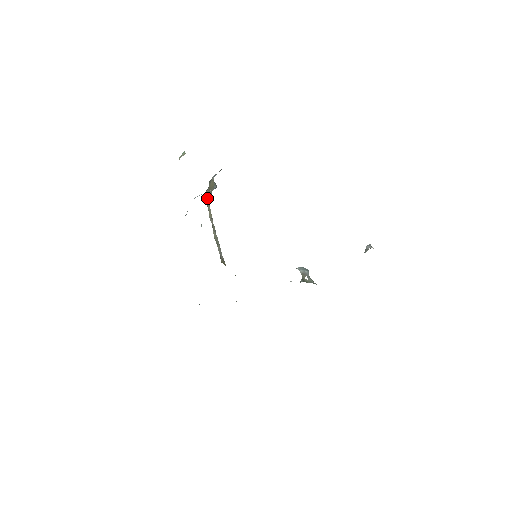
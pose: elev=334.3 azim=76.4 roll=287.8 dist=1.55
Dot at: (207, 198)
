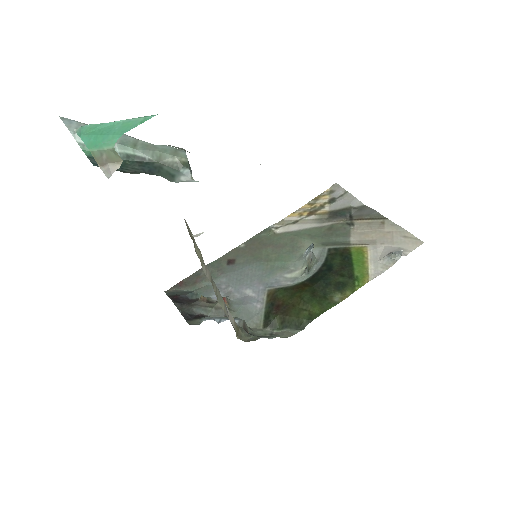
Dot at: (185, 221)
